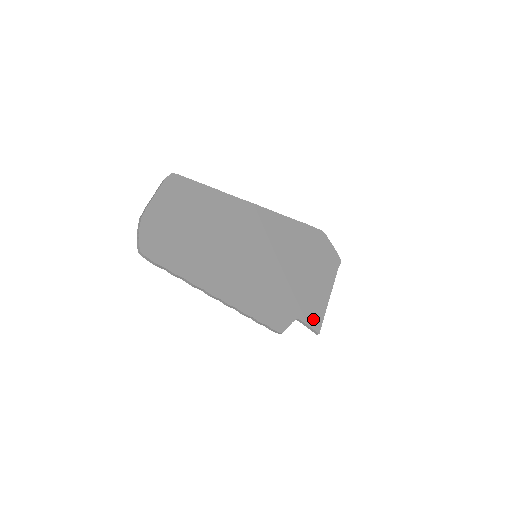
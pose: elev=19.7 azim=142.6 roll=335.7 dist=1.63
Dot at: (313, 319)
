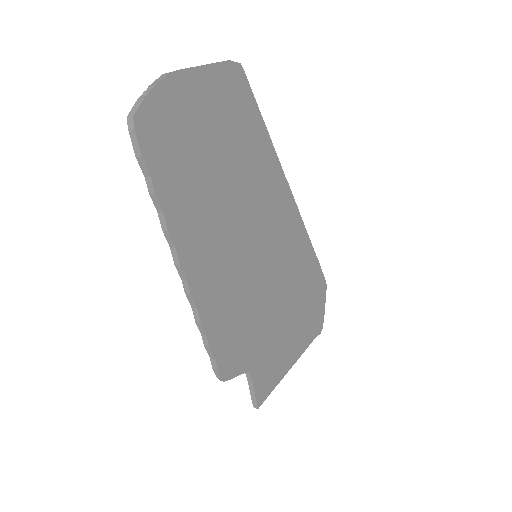
Dot at: (263, 384)
